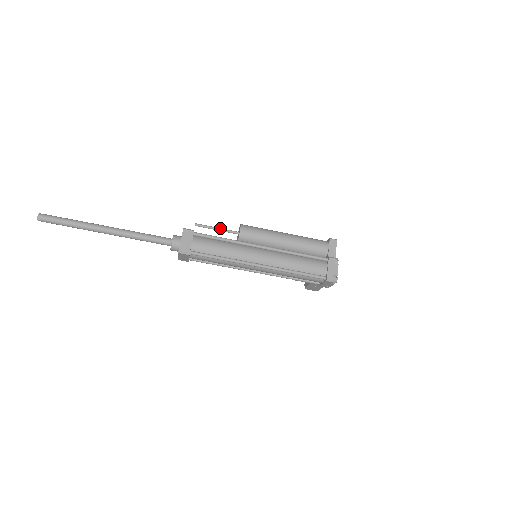
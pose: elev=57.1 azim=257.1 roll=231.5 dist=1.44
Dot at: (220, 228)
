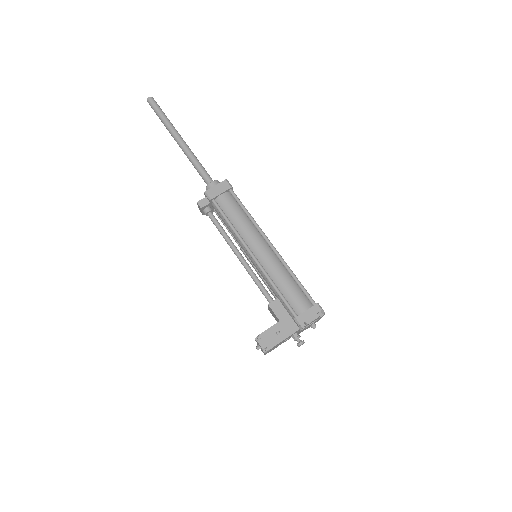
Dot at: occluded
